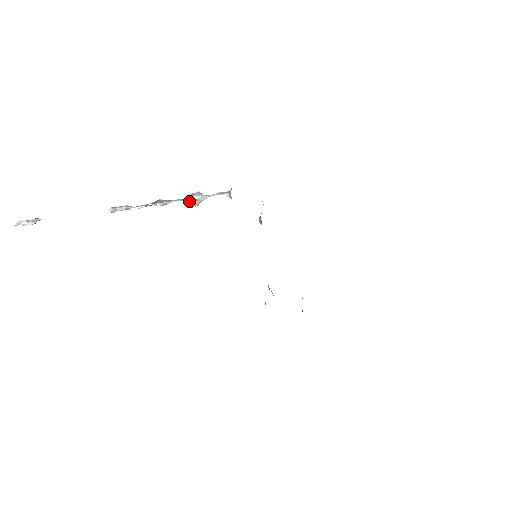
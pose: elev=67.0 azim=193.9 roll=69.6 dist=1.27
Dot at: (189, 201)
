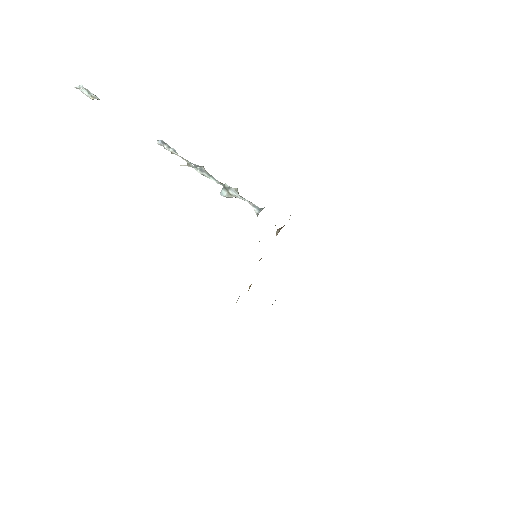
Dot at: (224, 190)
